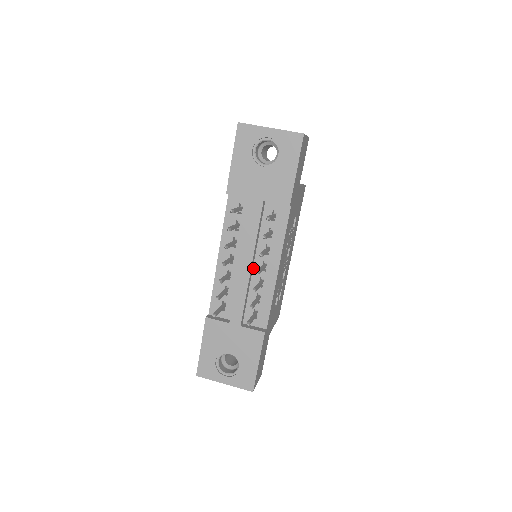
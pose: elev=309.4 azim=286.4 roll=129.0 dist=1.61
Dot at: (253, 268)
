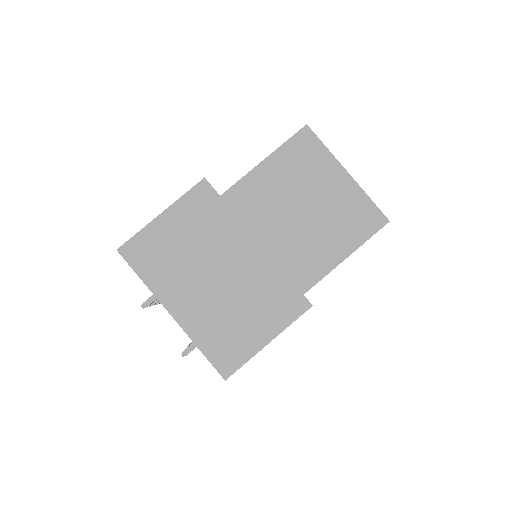
Dot at: occluded
